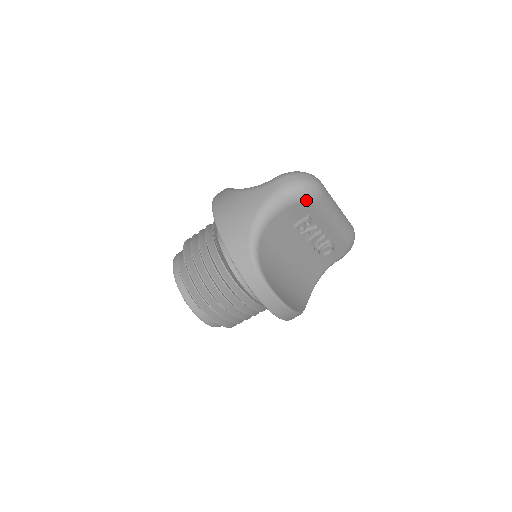
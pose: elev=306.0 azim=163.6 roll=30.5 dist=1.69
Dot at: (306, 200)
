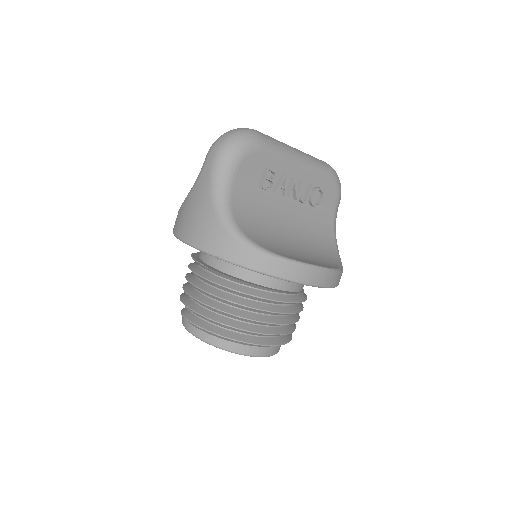
Dot at: (249, 150)
